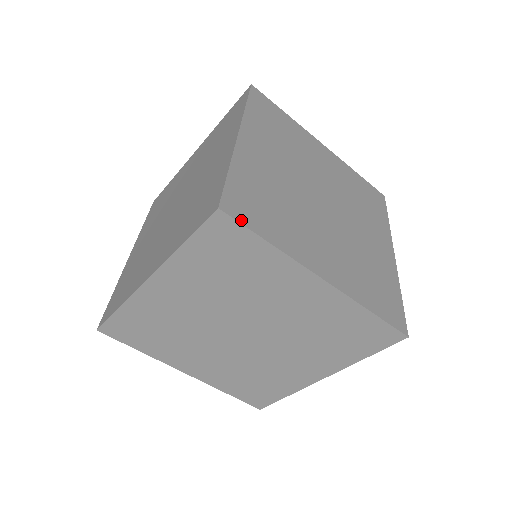
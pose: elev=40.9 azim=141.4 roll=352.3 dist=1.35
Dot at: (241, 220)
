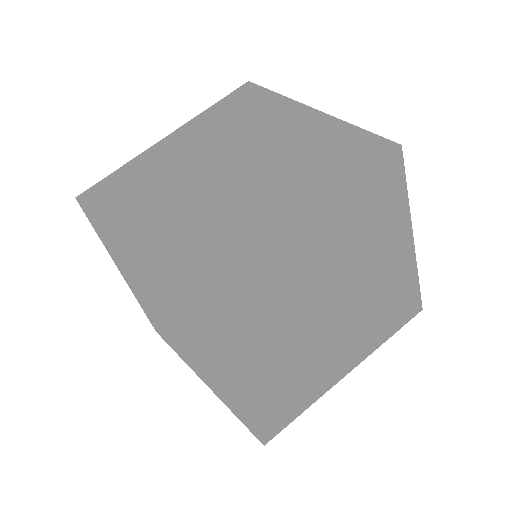
Dot at: (84, 204)
